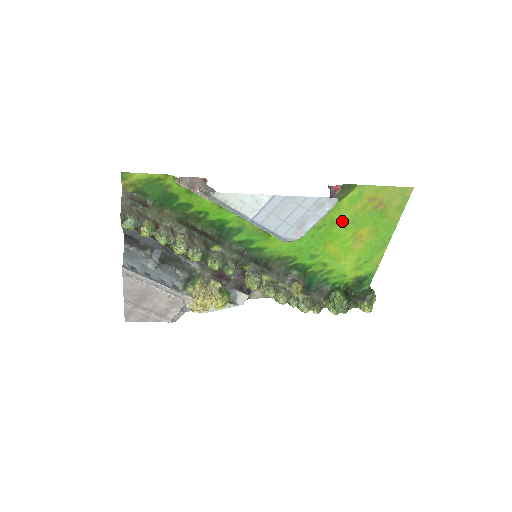
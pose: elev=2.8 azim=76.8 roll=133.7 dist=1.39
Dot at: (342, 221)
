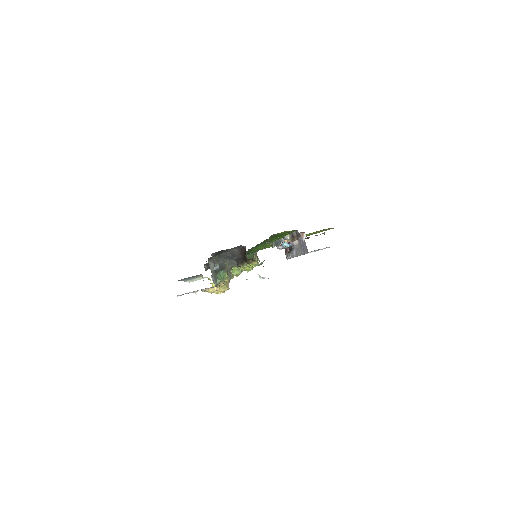
Dot at: occluded
